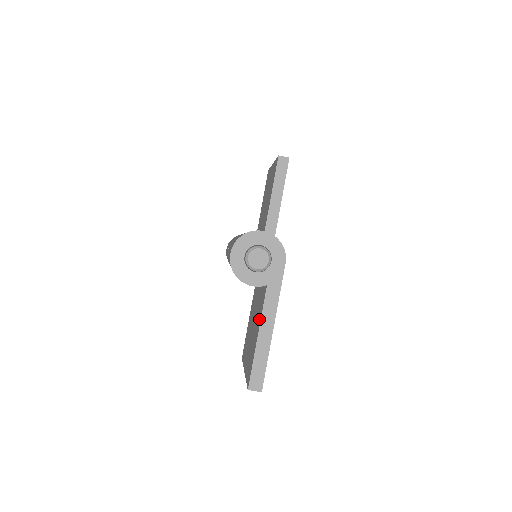
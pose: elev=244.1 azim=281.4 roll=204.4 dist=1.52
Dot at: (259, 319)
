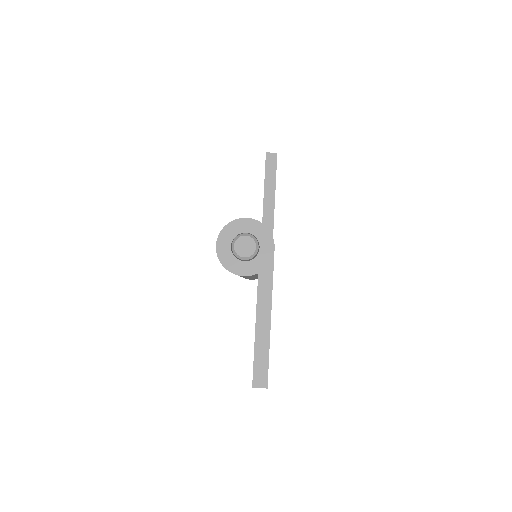
Dot at: occluded
